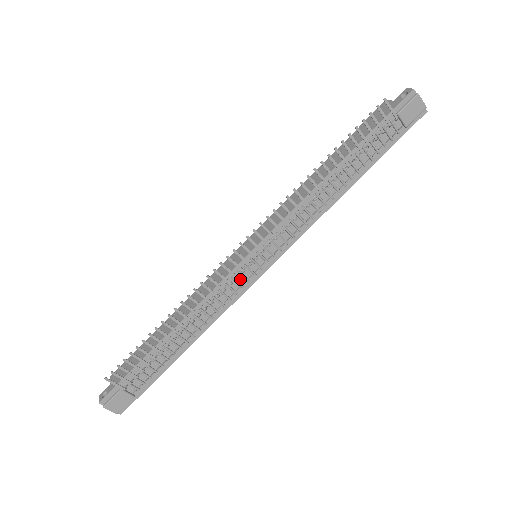
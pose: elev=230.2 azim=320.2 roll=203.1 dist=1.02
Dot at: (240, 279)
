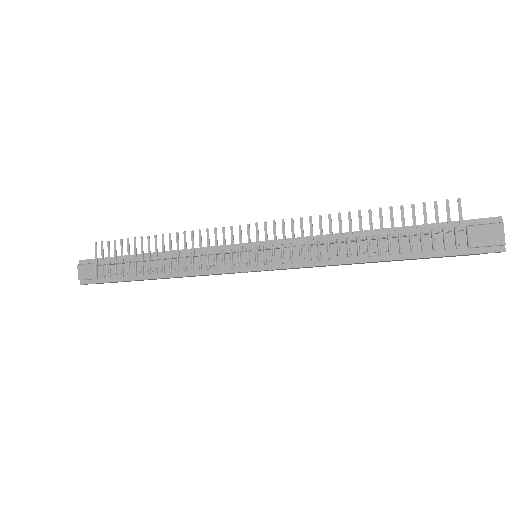
Dot at: (228, 258)
